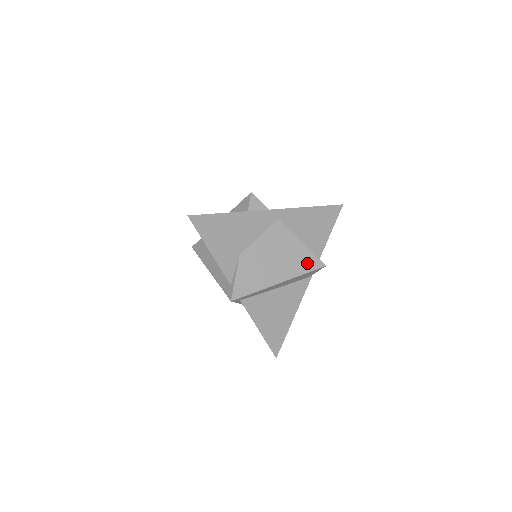
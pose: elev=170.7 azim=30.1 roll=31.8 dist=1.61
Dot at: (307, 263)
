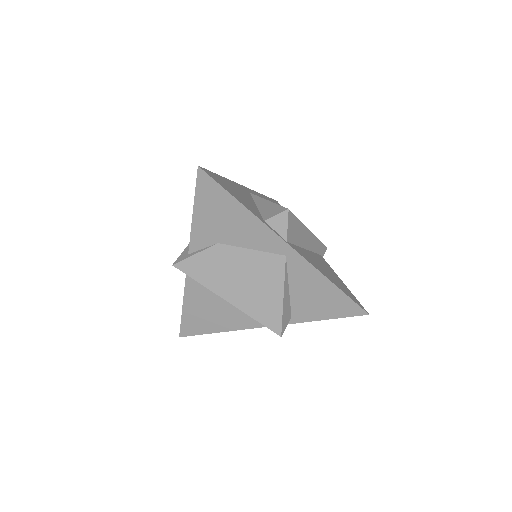
Dot at: (267, 315)
